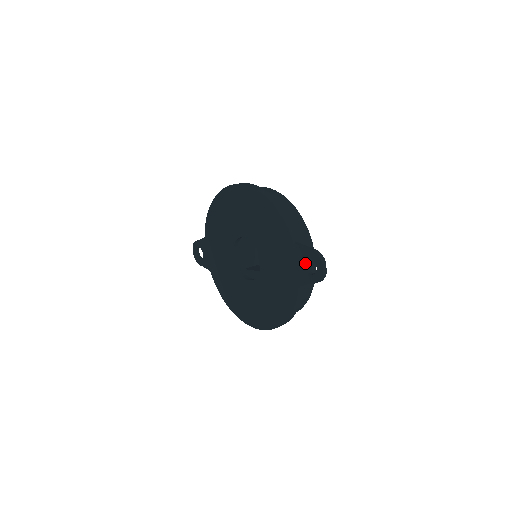
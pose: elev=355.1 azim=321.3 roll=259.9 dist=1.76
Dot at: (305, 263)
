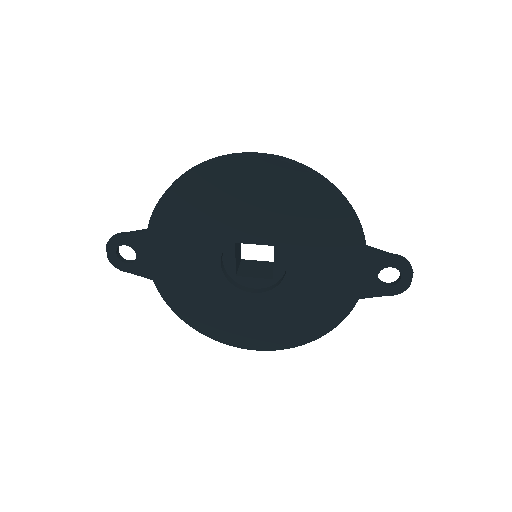
Dot at: (378, 272)
